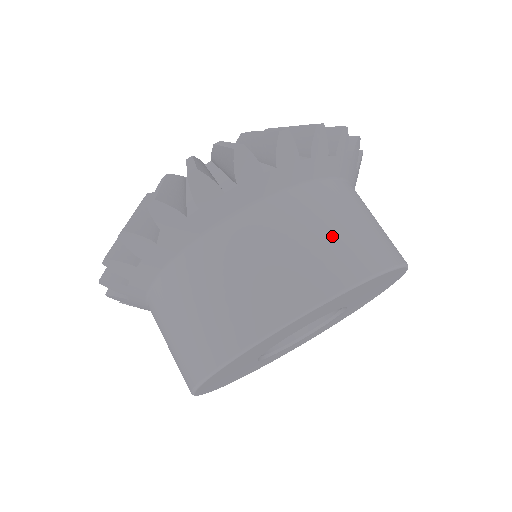
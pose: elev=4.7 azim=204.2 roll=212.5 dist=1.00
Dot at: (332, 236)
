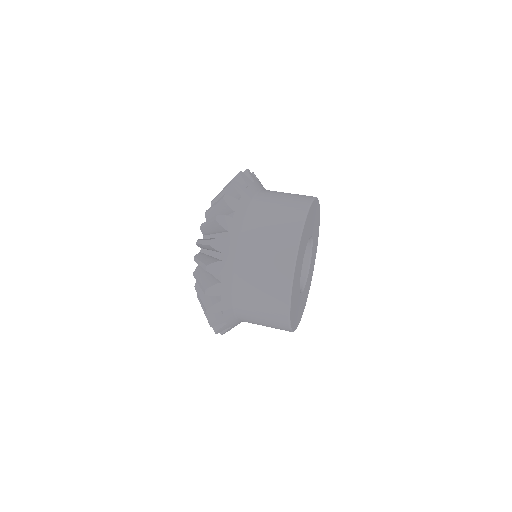
Dot at: (288, 196)
